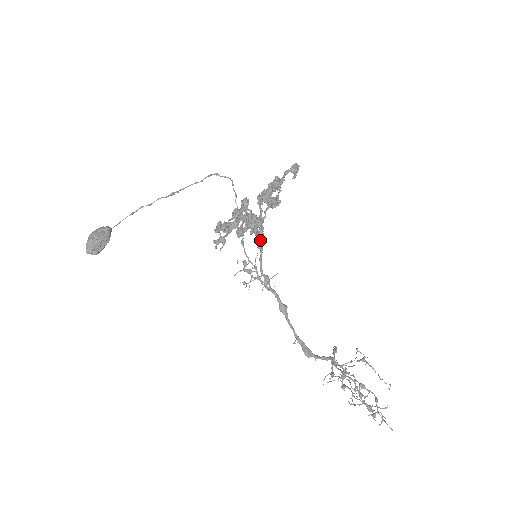
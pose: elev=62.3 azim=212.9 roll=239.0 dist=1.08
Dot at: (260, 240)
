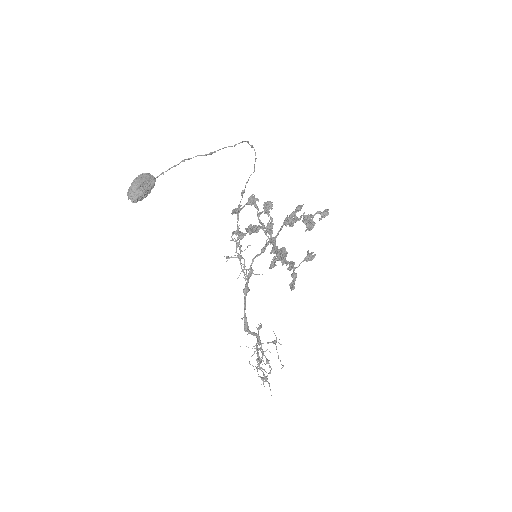
Dot at: occluded
